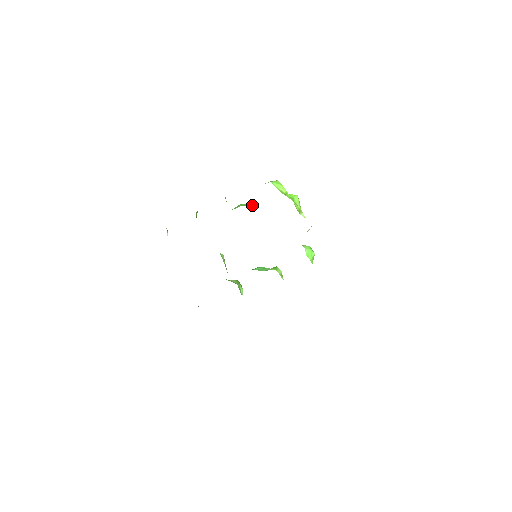
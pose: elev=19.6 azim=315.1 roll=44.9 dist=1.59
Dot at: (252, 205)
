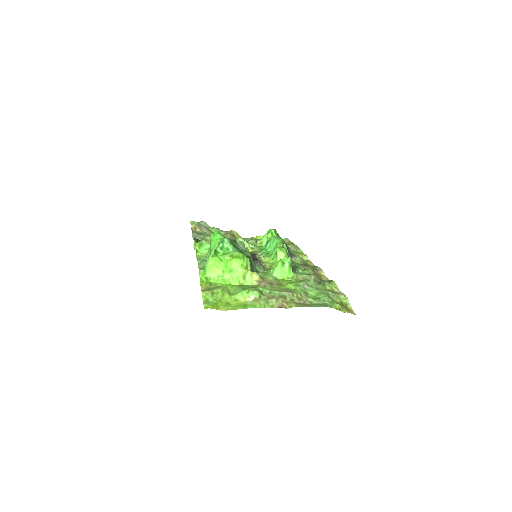
Dot at: occluded
